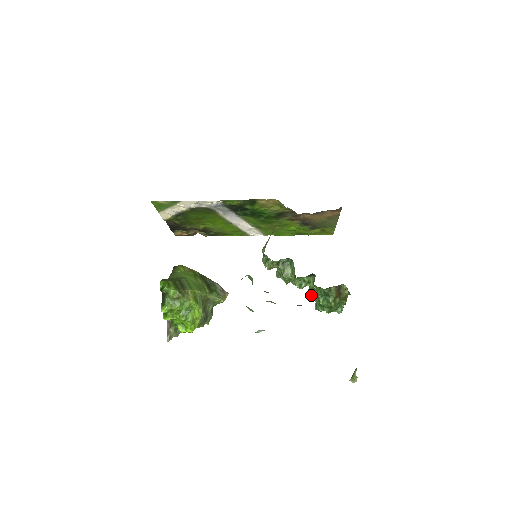
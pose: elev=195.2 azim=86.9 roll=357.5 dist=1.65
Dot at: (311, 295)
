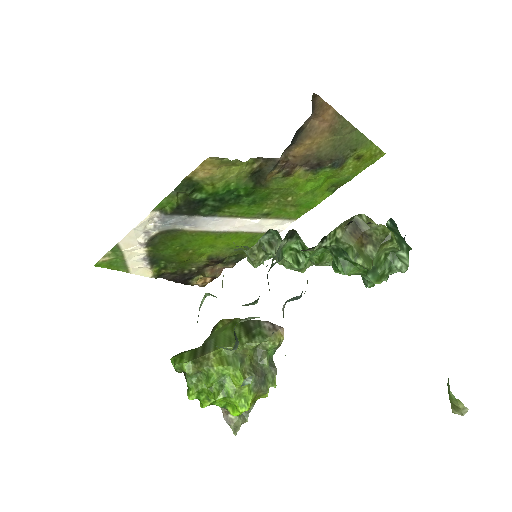
Dot at: (337, 268)
